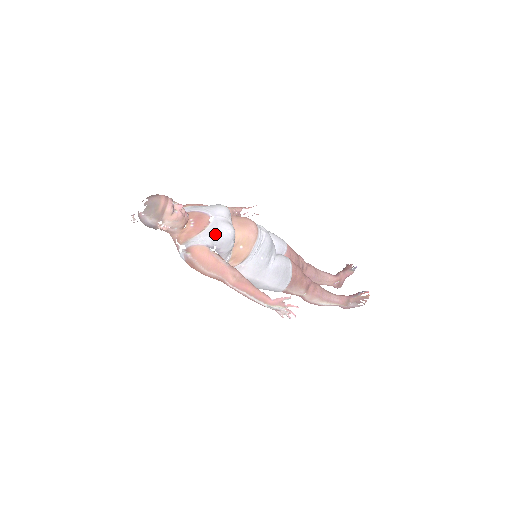
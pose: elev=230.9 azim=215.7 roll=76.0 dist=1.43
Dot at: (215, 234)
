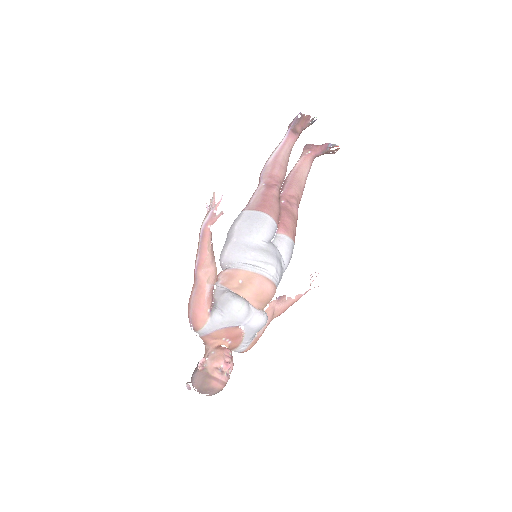
Dot at: occluded
